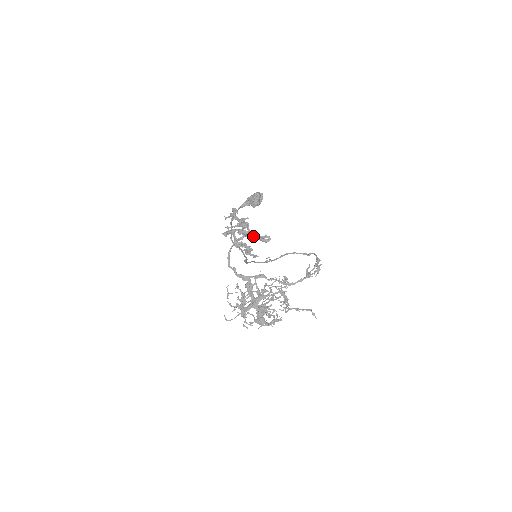
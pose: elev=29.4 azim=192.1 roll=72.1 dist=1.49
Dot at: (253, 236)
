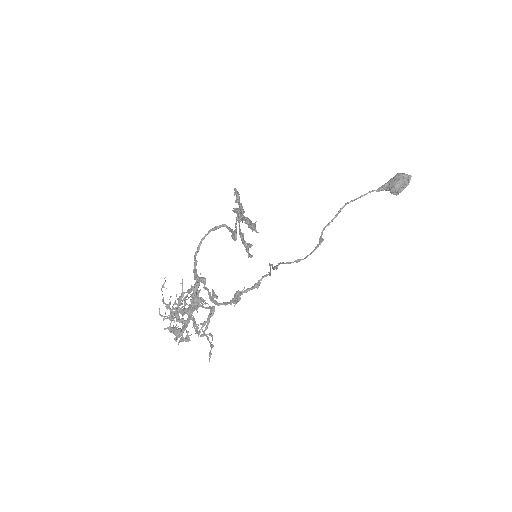
Dot at: (230, 228)
